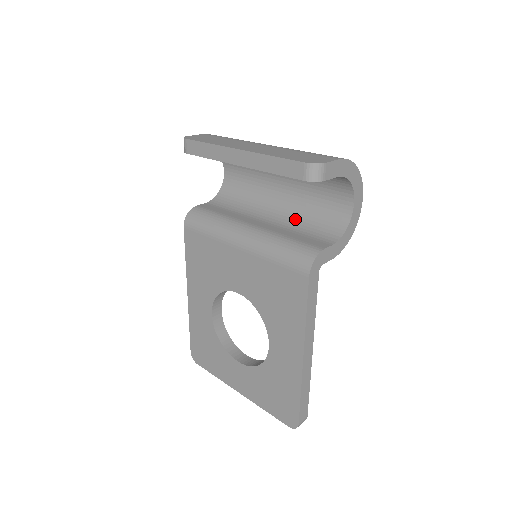
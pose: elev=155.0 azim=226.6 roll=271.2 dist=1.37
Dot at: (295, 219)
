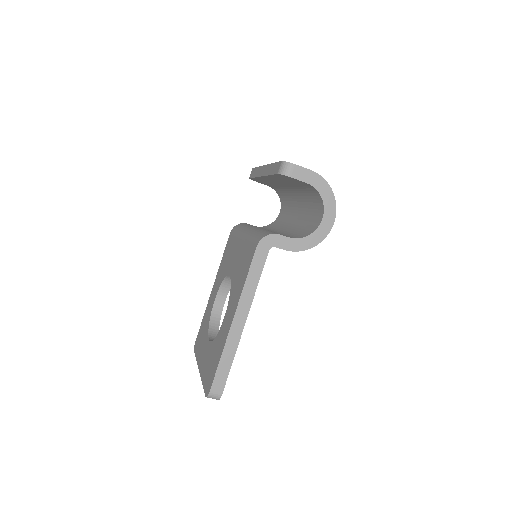
Dot at: (290, 232)
